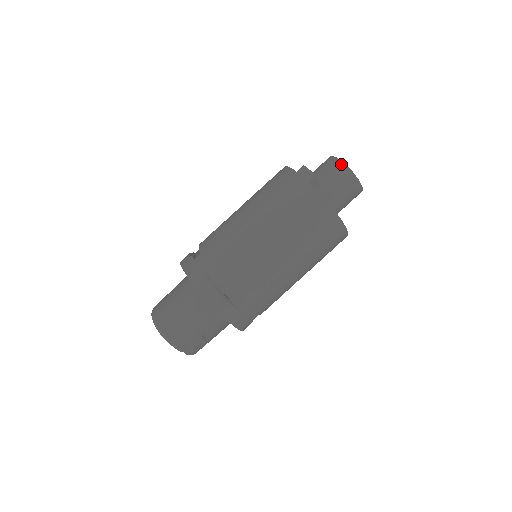
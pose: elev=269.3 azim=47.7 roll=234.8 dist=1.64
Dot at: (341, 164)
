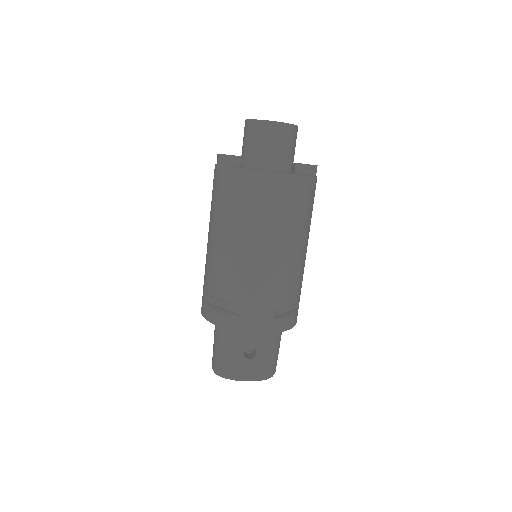
Dot at: (246, 123)
